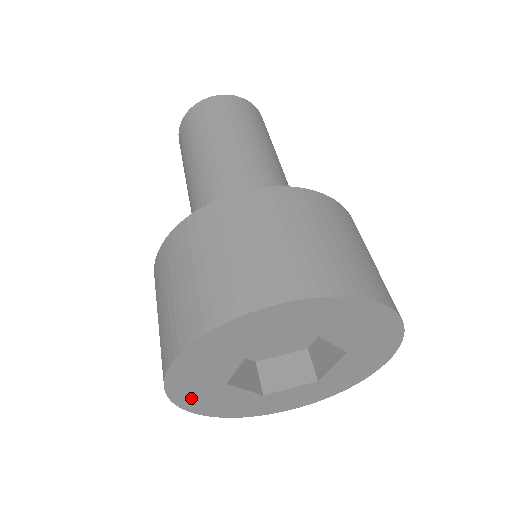
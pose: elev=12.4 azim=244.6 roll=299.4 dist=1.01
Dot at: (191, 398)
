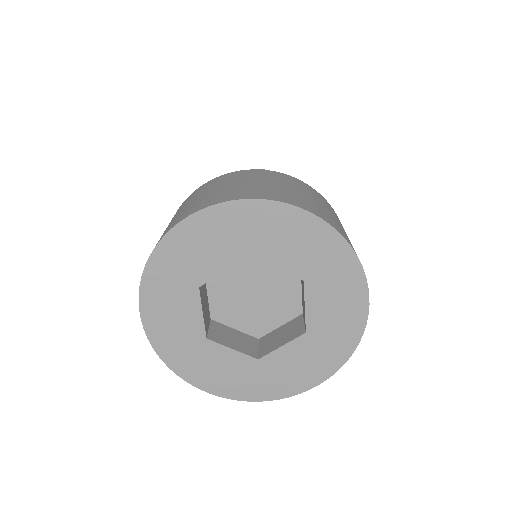
Dot at: (159, 282)
